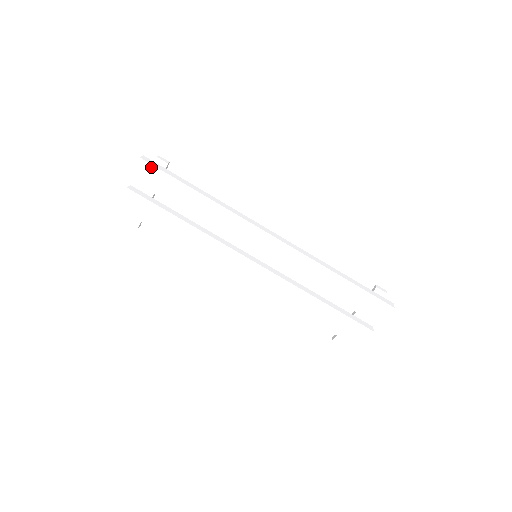
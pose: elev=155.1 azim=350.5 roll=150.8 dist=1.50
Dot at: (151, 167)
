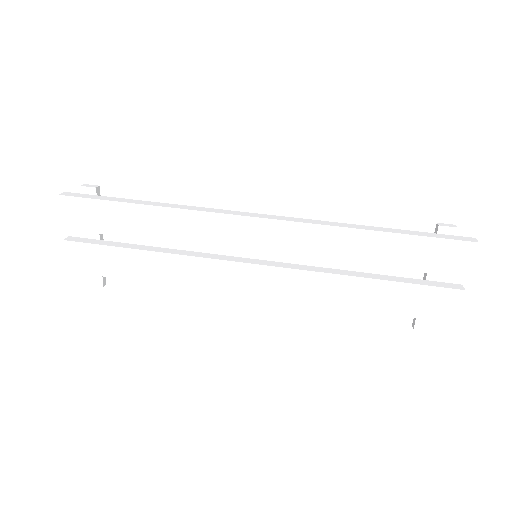
Dot at: (77, 201)
